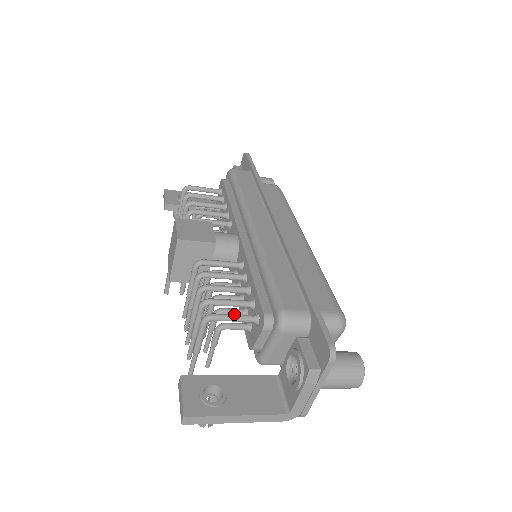
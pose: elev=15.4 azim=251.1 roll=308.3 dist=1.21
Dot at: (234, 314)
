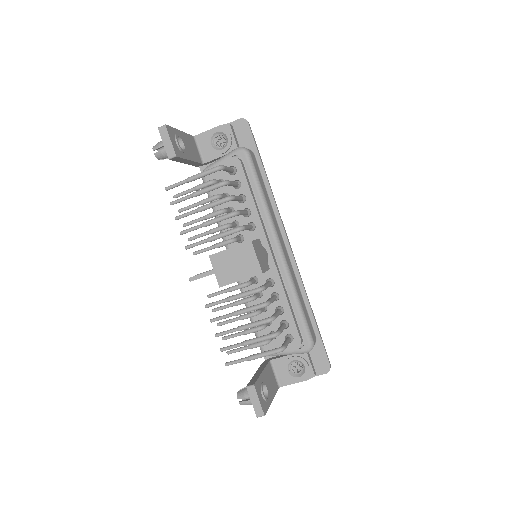
Dot at: (288, 341)
